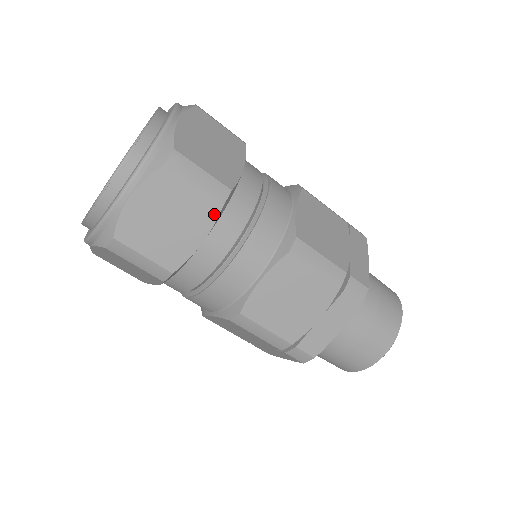
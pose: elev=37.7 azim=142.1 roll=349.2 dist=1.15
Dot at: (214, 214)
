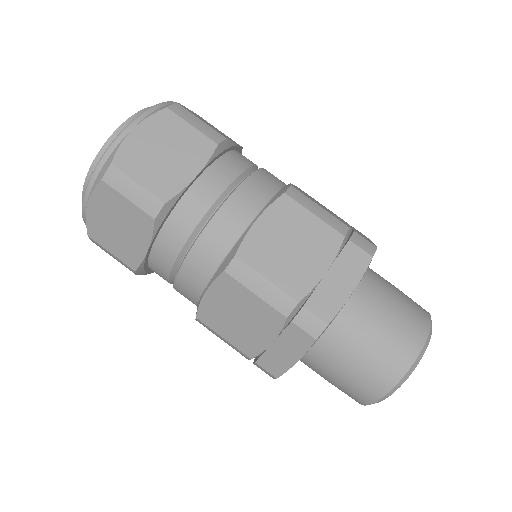
Dot at: (209, 151)
